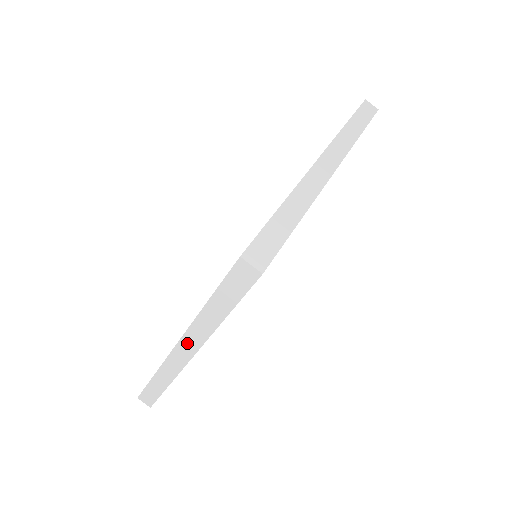
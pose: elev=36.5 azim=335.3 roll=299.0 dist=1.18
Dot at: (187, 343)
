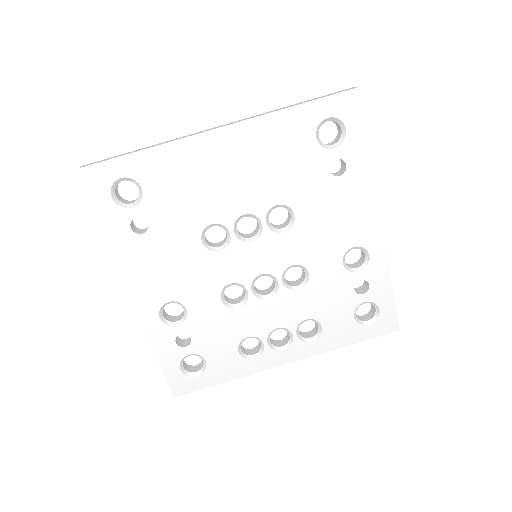
Dot at: occluded
